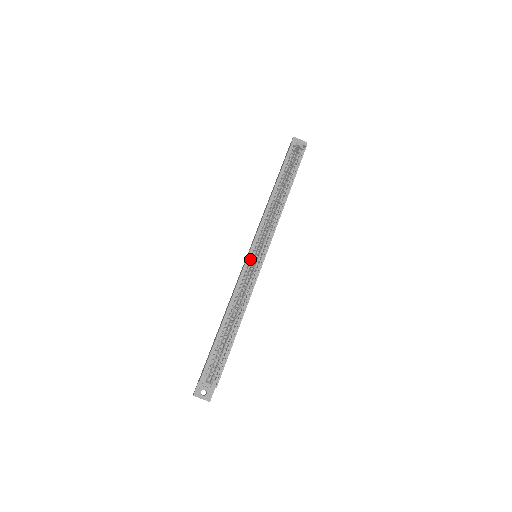
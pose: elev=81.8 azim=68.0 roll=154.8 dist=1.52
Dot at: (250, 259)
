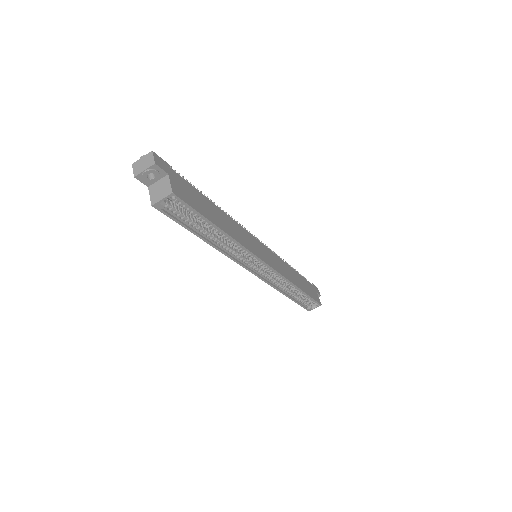
Dot at: occluded
